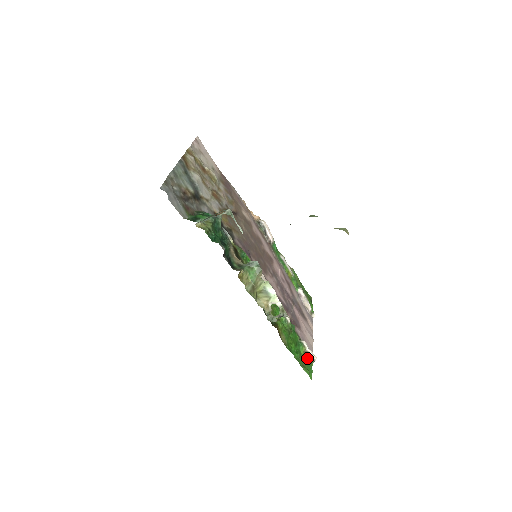
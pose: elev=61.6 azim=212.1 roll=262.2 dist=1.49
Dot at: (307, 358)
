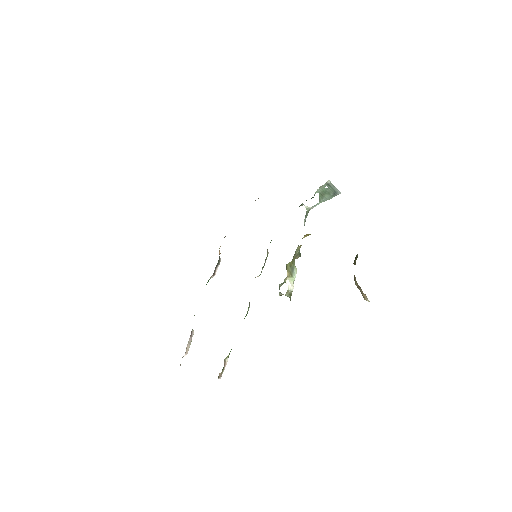
Dot at: occluded
